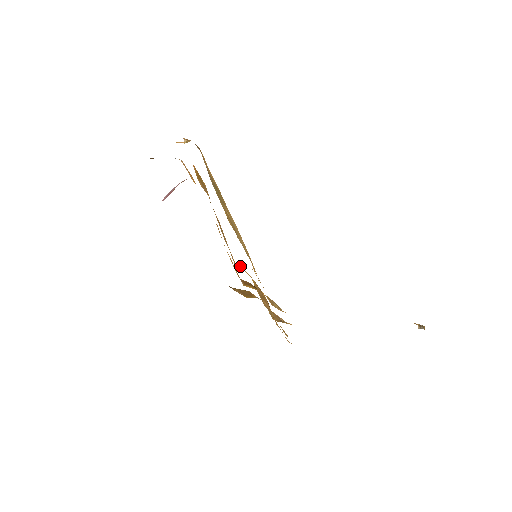
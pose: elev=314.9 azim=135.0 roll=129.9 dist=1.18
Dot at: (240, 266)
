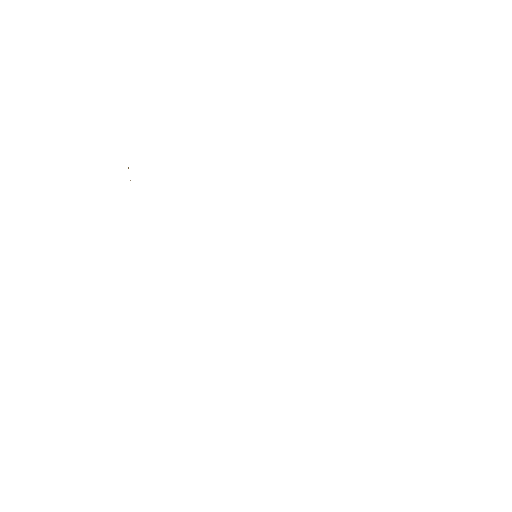
Dot at: occluded
